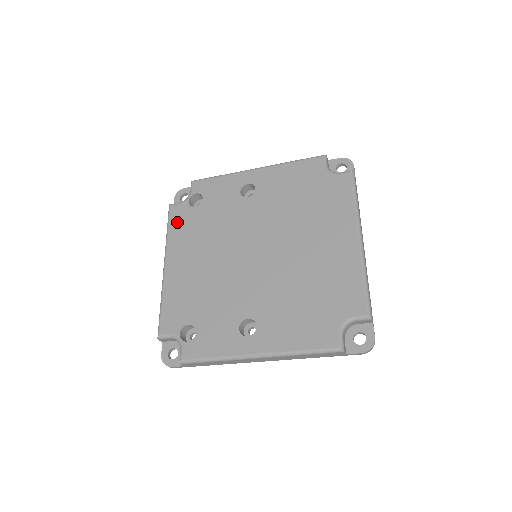
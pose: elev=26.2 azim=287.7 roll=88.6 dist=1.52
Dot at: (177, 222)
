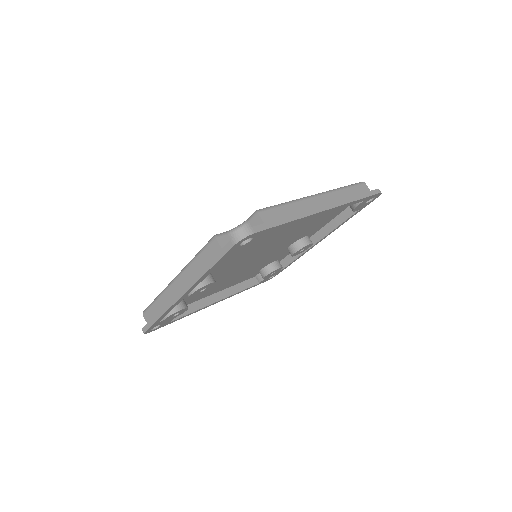
Dot at: occluded
